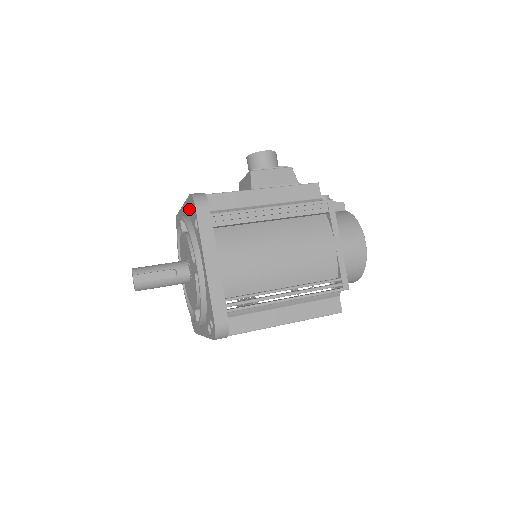
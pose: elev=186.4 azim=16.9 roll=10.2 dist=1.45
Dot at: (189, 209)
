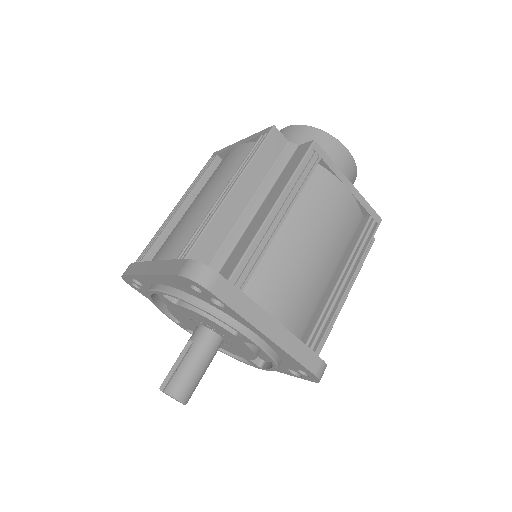
Dot at: occluded
